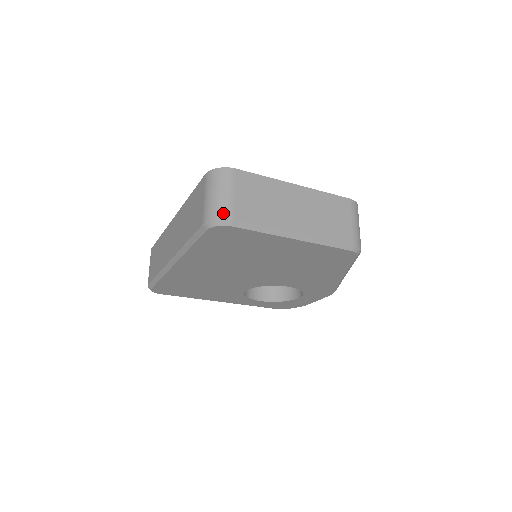
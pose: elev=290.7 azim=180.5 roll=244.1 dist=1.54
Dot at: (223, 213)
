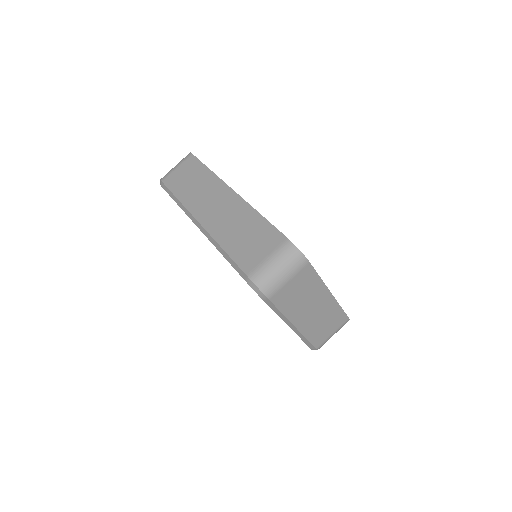
Dot at: (268, 289)
